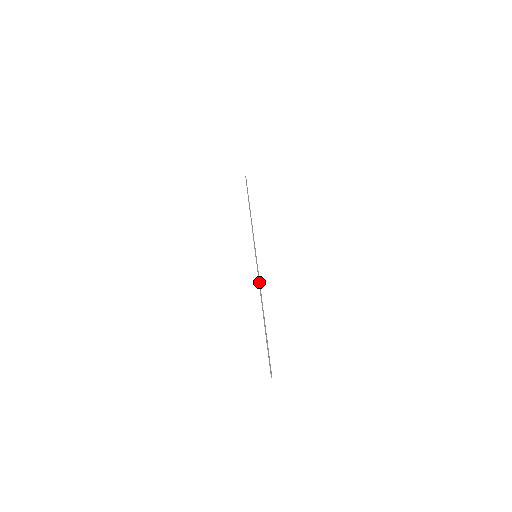
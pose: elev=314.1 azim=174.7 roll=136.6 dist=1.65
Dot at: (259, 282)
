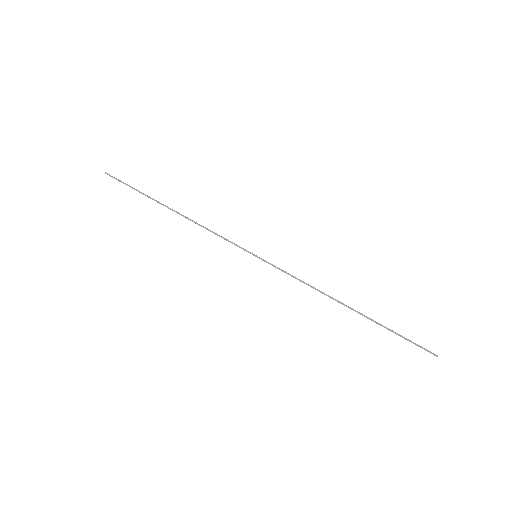
Dot at: occluded
